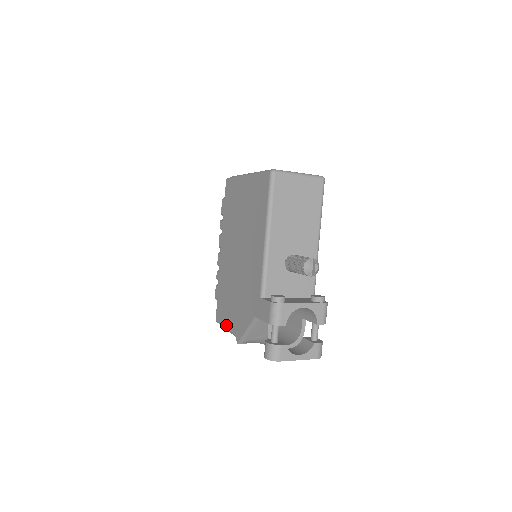
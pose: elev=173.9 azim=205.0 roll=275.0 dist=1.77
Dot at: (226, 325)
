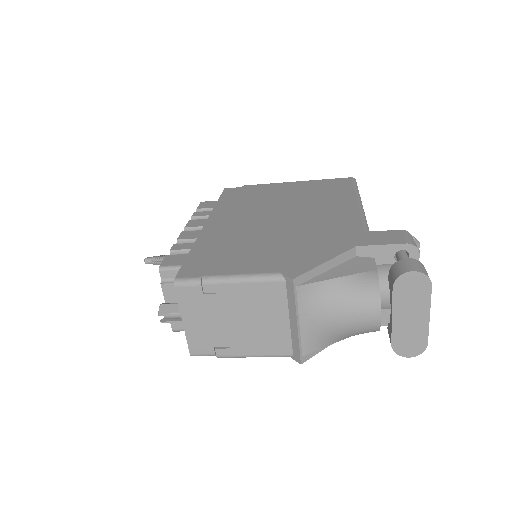
Dot at: (237, 270)
